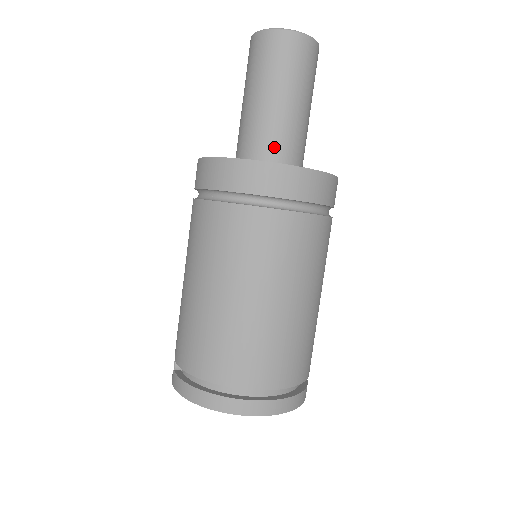
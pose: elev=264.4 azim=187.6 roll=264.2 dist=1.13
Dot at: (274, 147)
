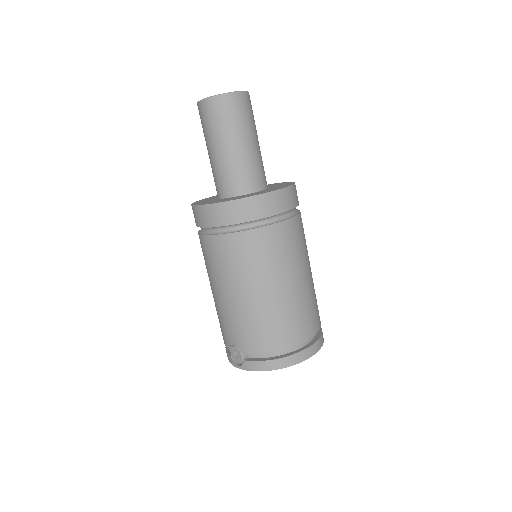
Dot at: (256, 177)
